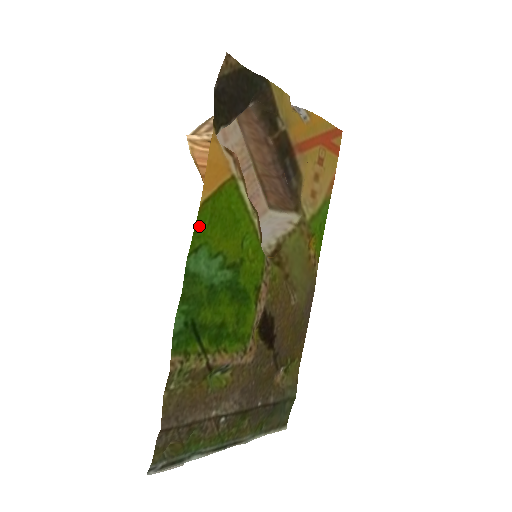
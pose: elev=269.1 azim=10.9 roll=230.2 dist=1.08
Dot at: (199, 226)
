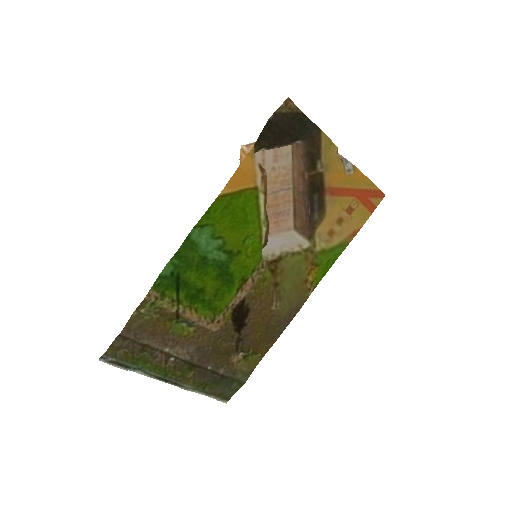
Dot at: (212, 210)
